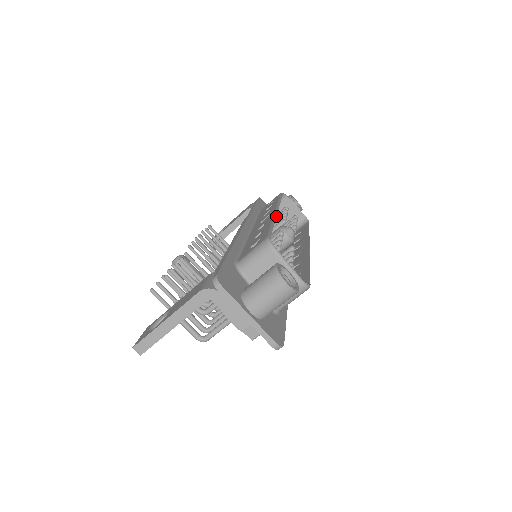
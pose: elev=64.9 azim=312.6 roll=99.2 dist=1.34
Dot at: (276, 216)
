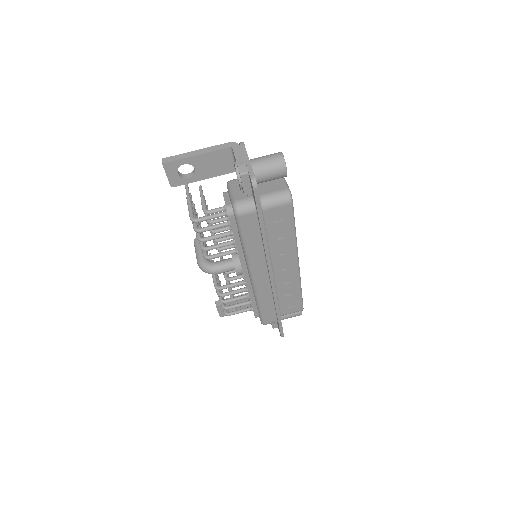
Dot at: occluded
